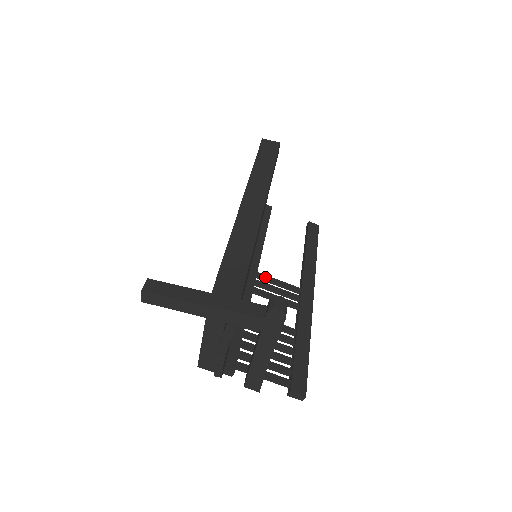
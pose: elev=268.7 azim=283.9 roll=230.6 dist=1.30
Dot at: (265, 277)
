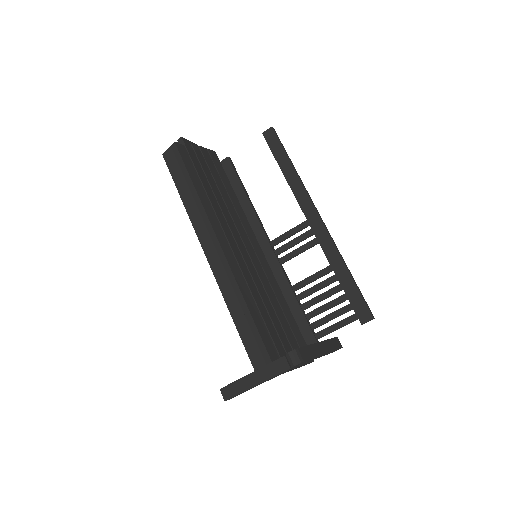
Dot at: (278, 240)
